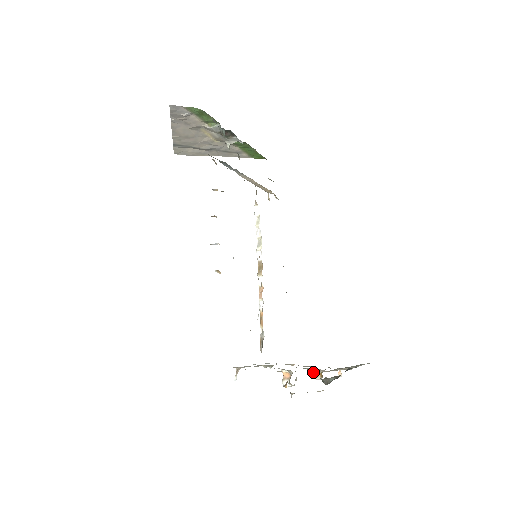
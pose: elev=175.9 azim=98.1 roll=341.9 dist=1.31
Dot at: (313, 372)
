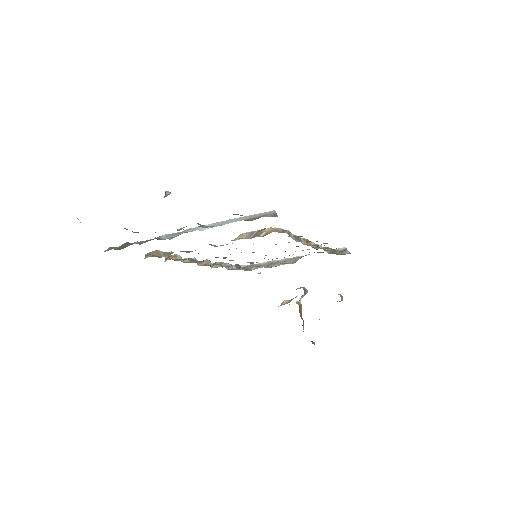
Dot at: occluded
